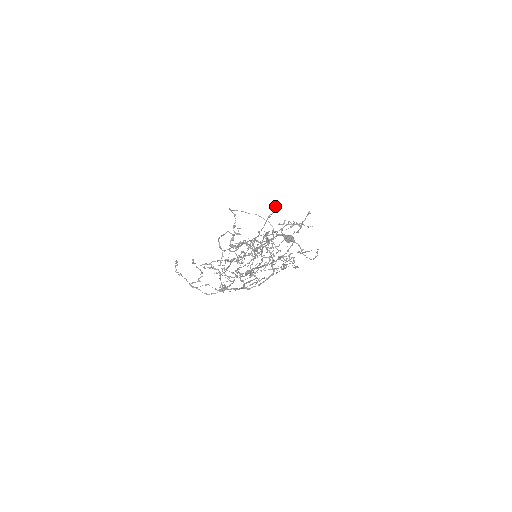
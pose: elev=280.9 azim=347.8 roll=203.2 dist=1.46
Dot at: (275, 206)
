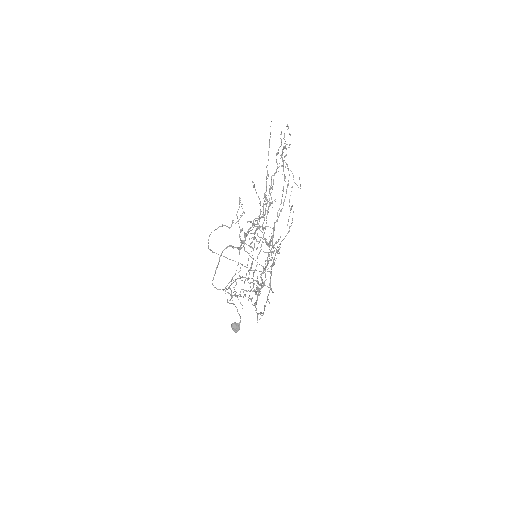
Dot at: occluded
